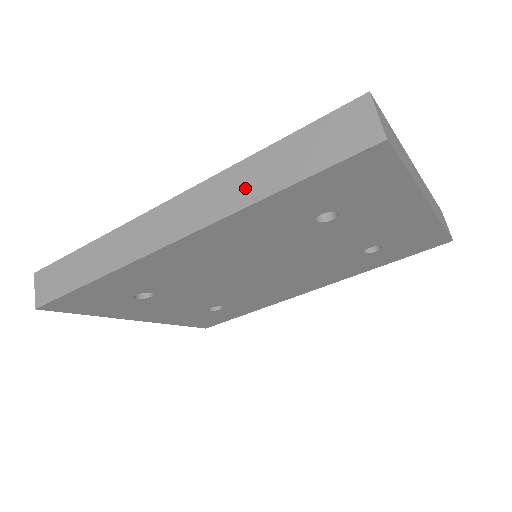
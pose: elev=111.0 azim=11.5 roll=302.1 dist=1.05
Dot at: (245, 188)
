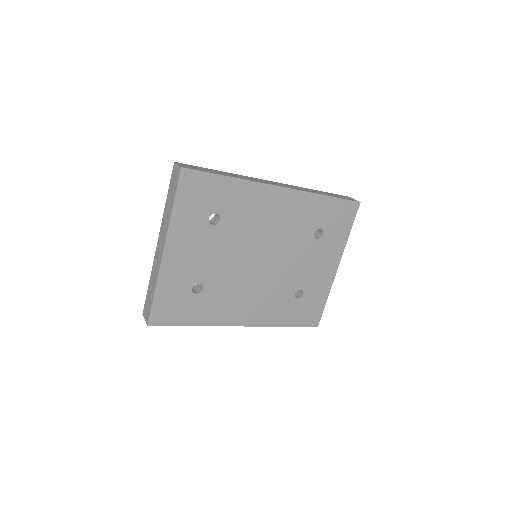
Dot at: (312, 191)
